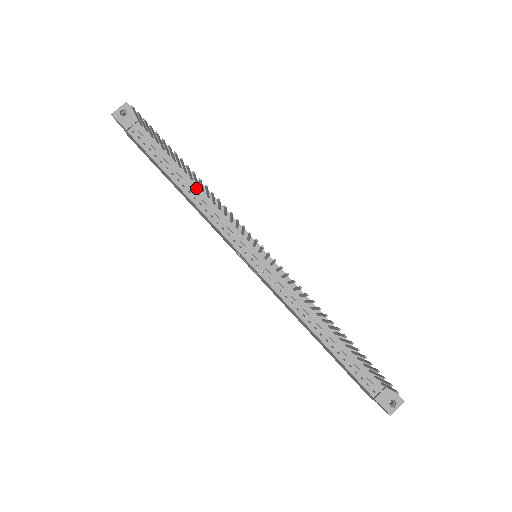
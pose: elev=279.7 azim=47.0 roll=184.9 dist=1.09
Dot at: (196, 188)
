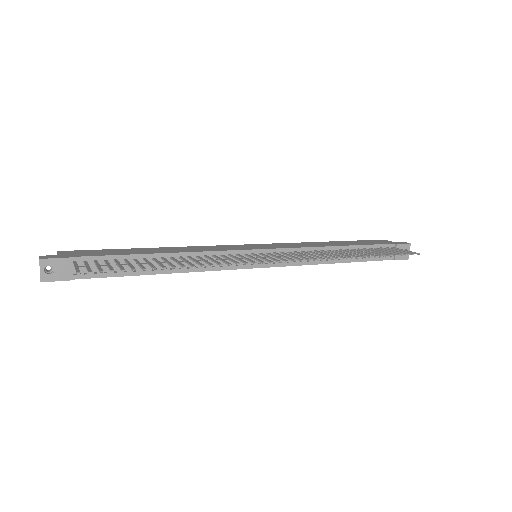
Dot at: (173, 261)
